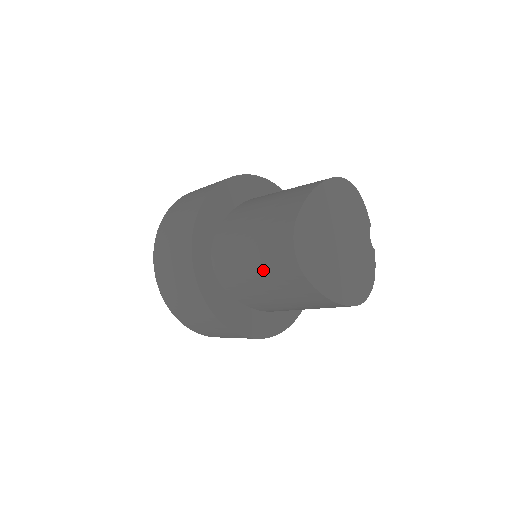
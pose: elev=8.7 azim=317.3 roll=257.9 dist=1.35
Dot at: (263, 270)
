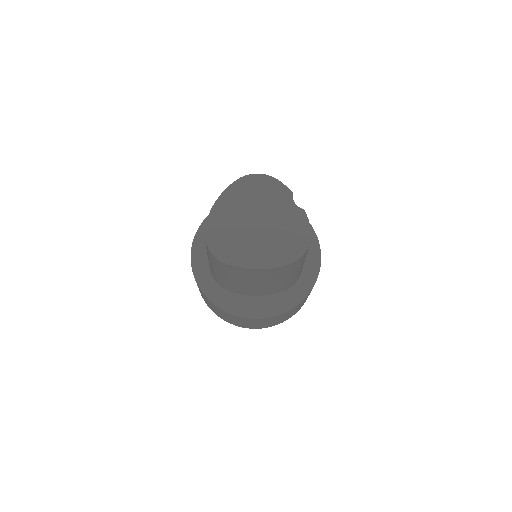
Dot at: (218, 270)
